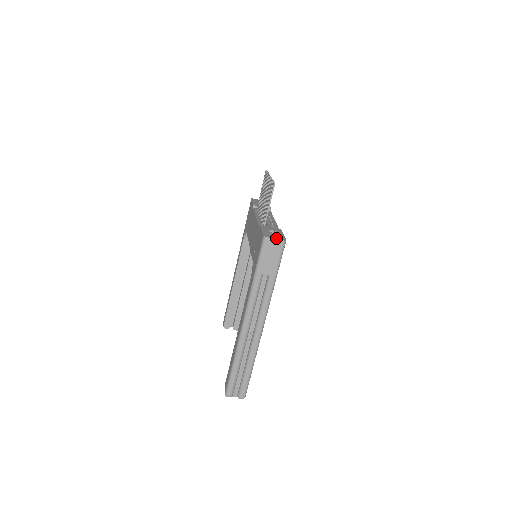
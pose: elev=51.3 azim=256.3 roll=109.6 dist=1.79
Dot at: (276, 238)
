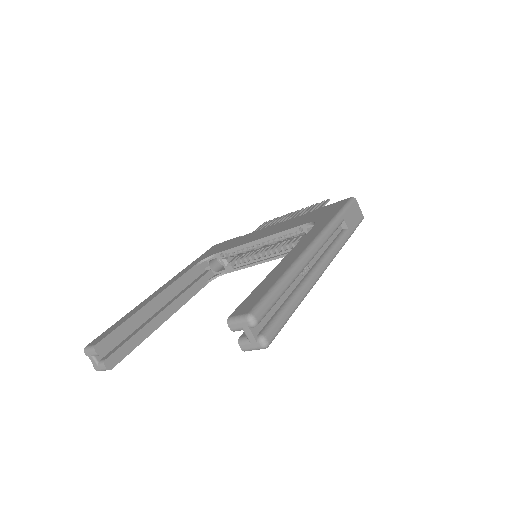
Dot at: (358, 209)
